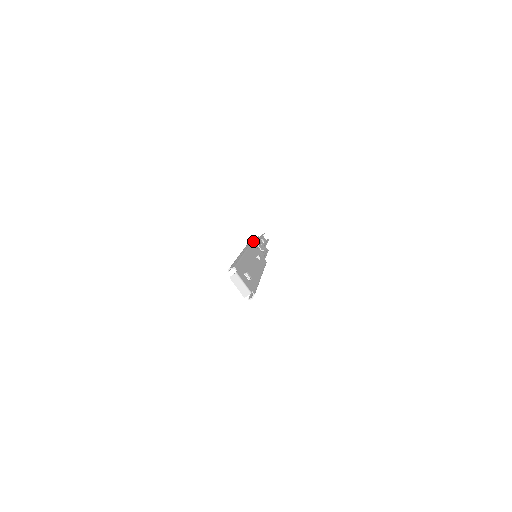
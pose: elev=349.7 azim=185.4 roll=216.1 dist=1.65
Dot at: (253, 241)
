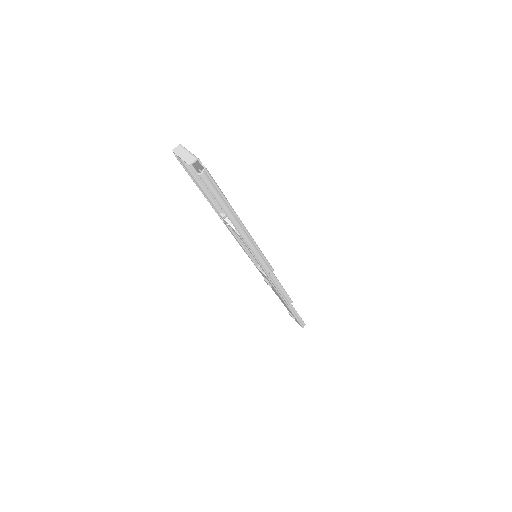
Dot at: occluded
